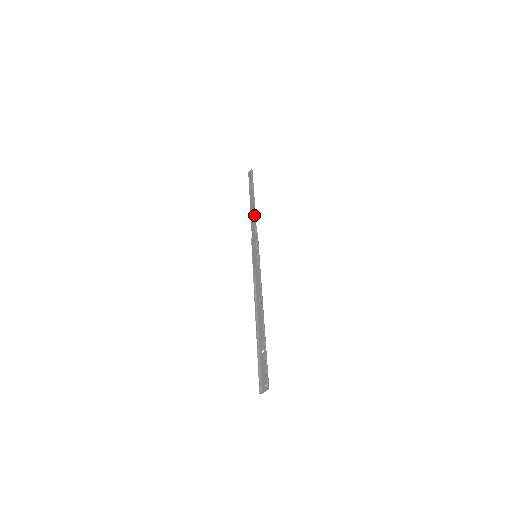
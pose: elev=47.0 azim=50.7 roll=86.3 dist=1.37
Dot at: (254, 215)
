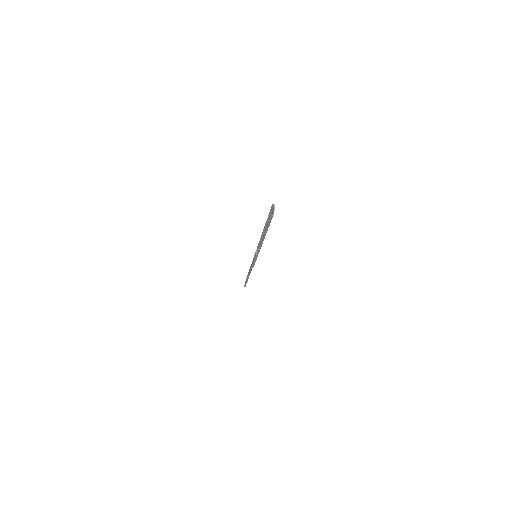
Dot at: (250, 267)
